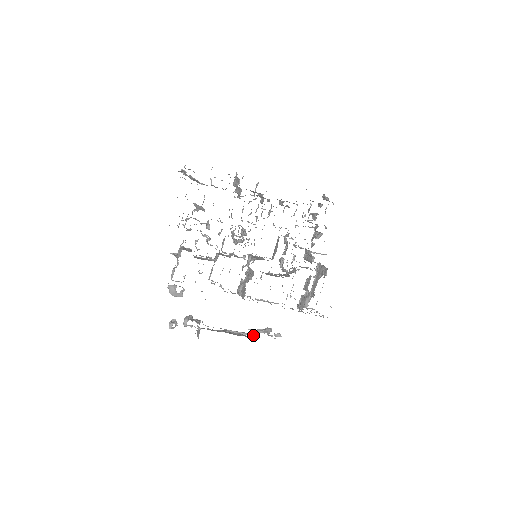
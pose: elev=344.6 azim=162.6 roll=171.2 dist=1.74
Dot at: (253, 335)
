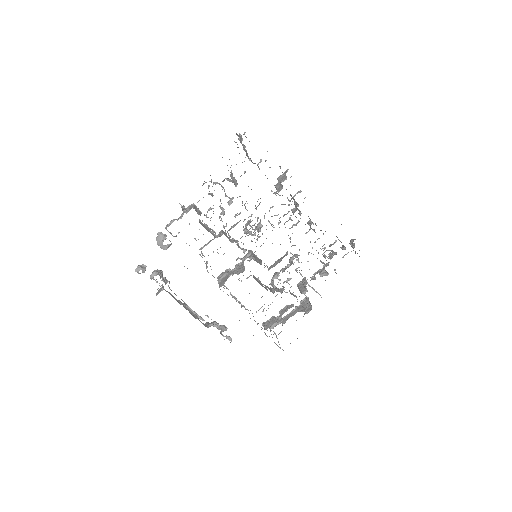
Dot at: (207, 324)
